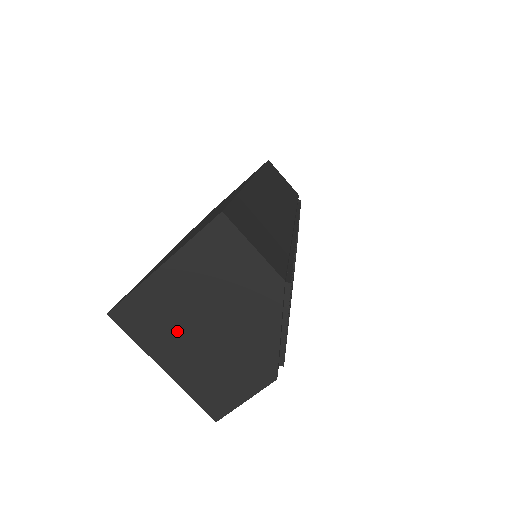
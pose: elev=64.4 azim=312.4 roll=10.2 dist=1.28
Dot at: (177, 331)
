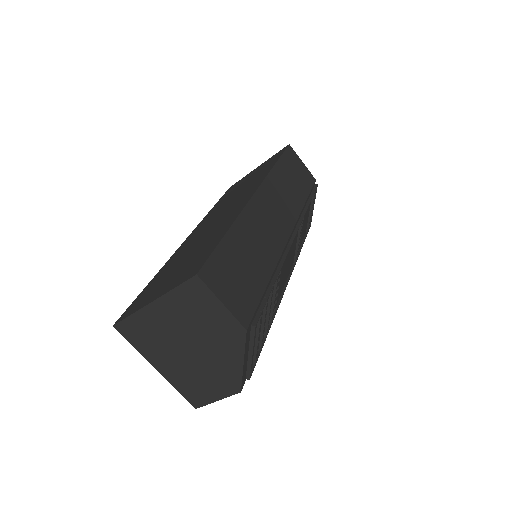
Dot at: (165, 347)
